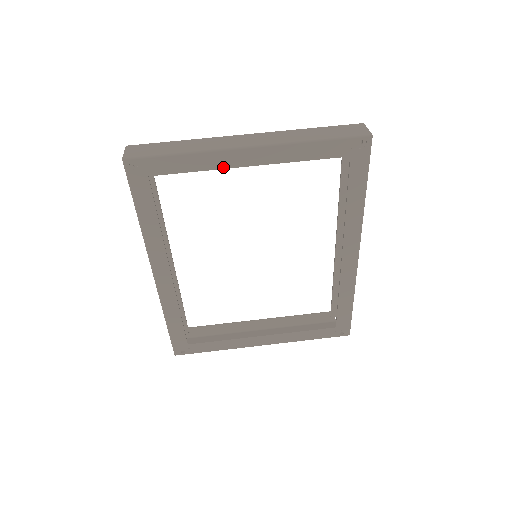
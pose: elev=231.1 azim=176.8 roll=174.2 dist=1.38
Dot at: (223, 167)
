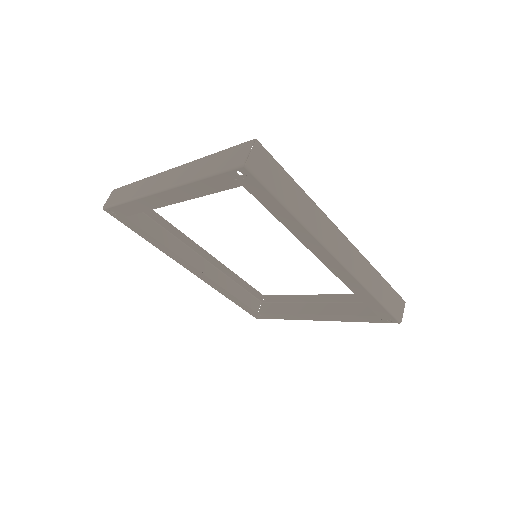
Dot at: (158, 206)
